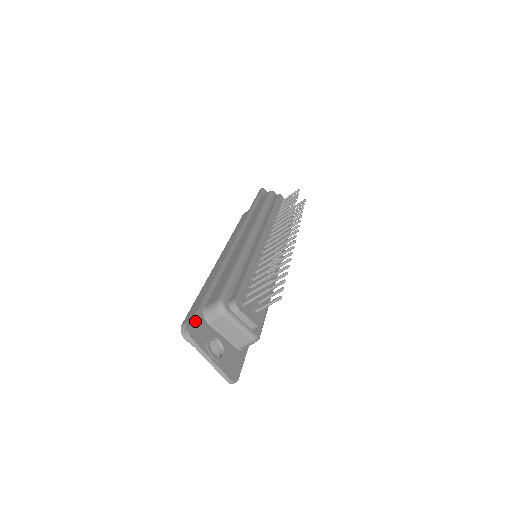
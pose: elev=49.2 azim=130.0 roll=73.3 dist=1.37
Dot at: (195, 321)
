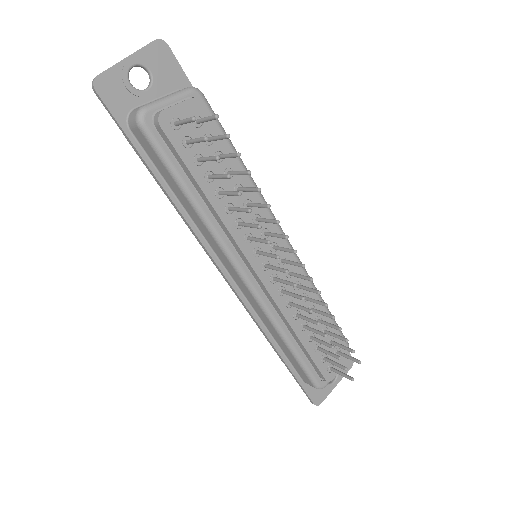
Dot at: (311, 395)
